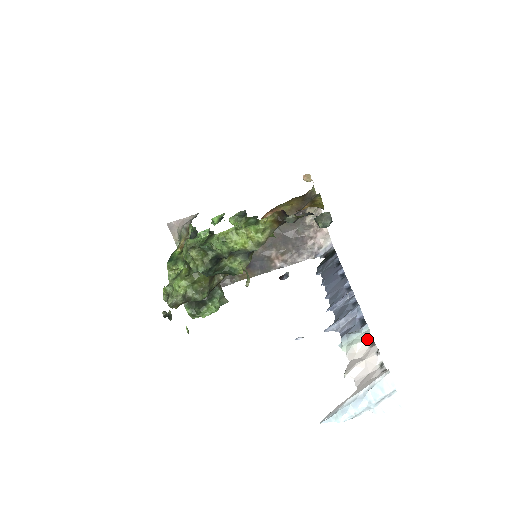
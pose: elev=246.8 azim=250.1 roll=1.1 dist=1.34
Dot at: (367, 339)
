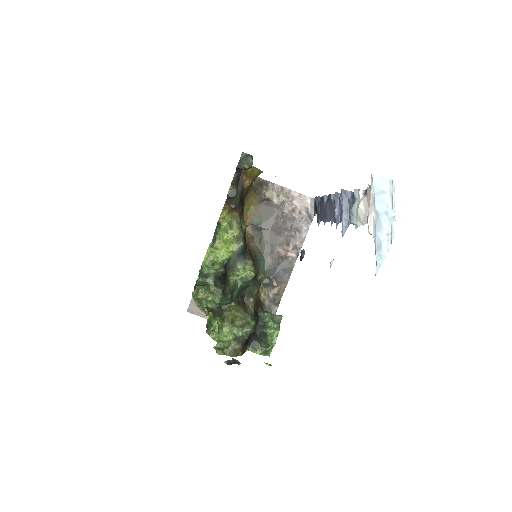
Dot at: (363, 196)
